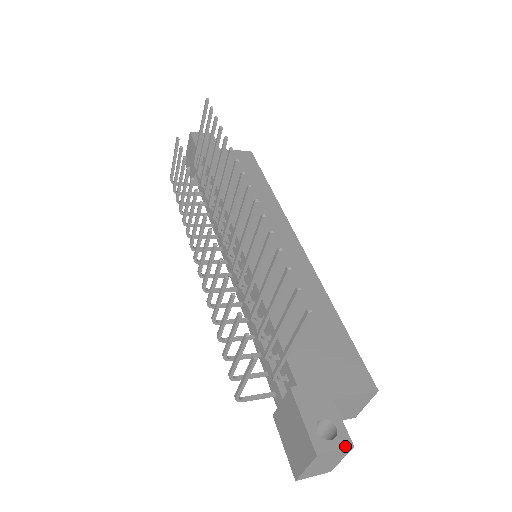
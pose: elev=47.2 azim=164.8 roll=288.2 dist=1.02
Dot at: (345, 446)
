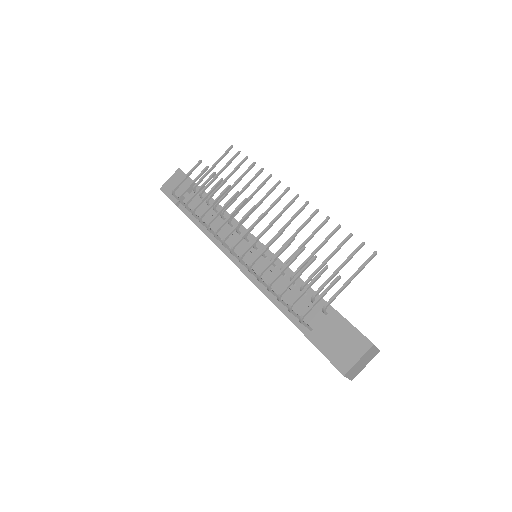
Dot at: occluded
